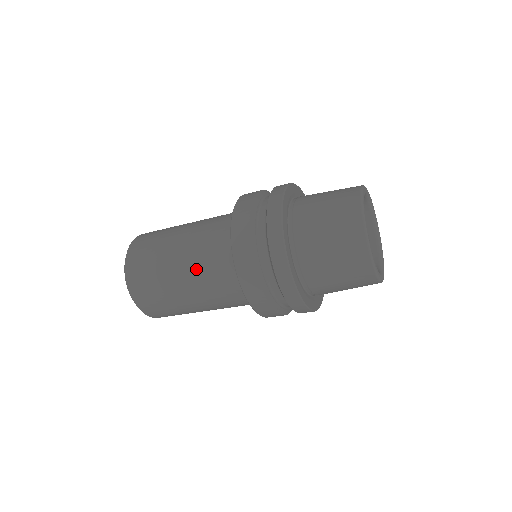
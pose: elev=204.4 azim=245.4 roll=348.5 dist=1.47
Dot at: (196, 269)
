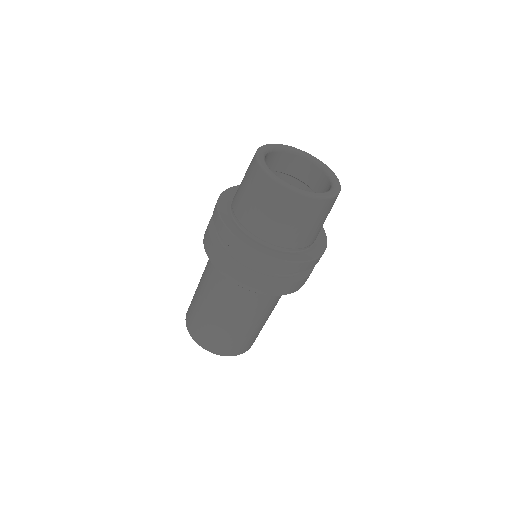
Dot at: (205, 280)
